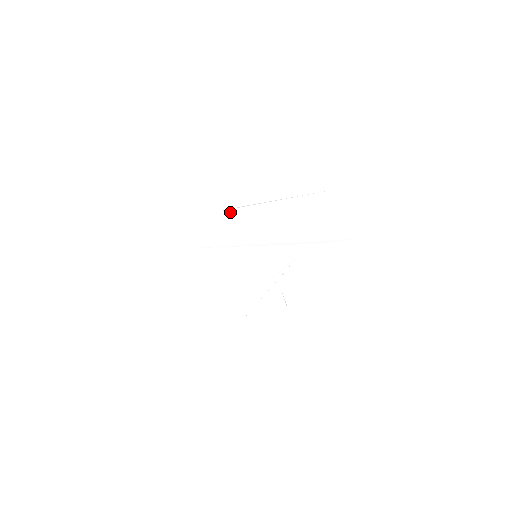
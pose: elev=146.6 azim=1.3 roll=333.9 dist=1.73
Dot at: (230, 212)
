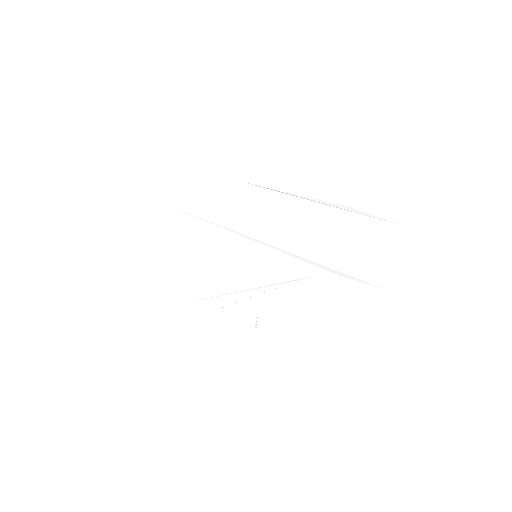
Dot at: (258, 190)
